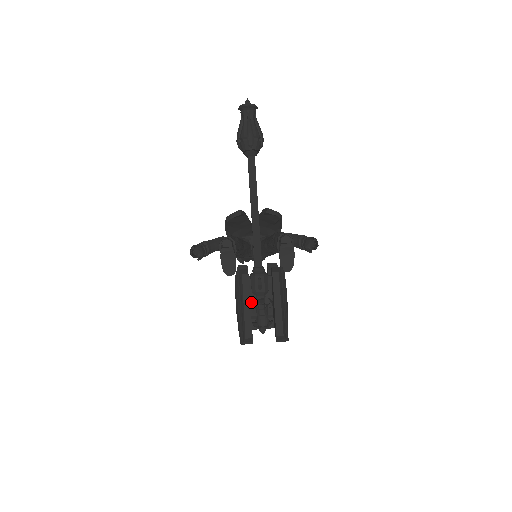
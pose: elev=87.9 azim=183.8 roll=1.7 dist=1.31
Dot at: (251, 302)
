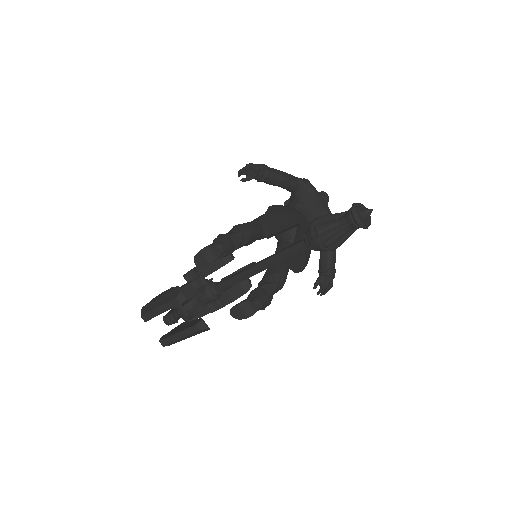
Dot at: occluded
